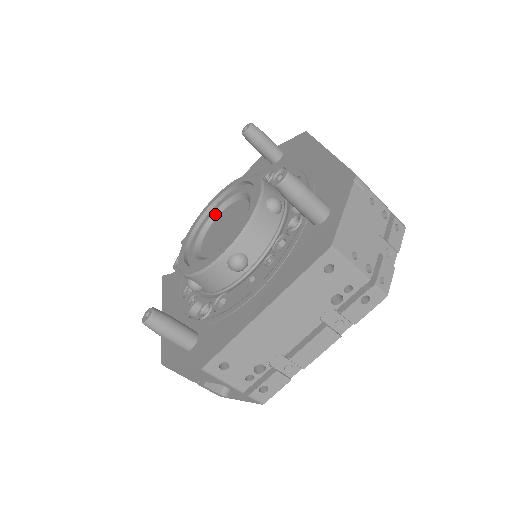
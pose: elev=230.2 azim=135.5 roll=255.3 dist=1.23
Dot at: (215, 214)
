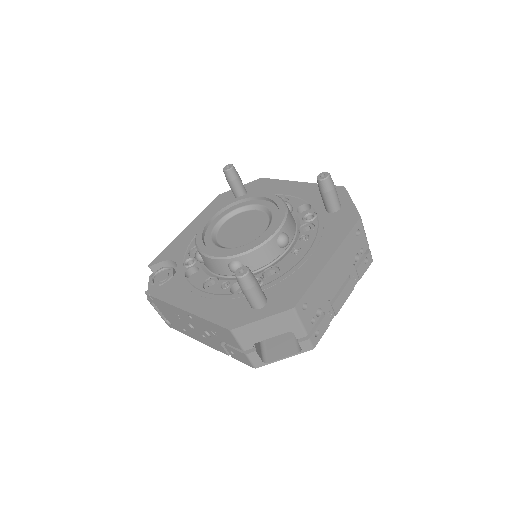
Dot at: (218, 224)
